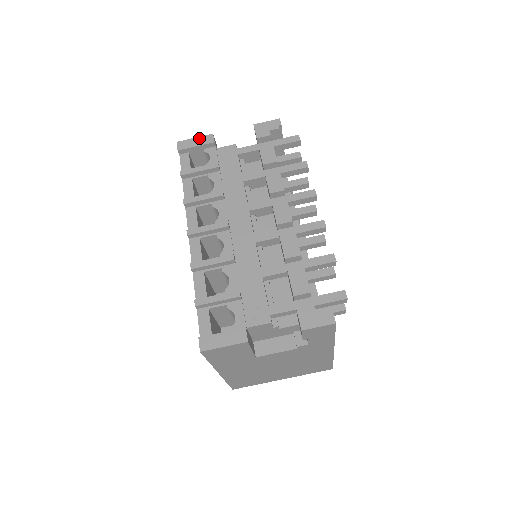
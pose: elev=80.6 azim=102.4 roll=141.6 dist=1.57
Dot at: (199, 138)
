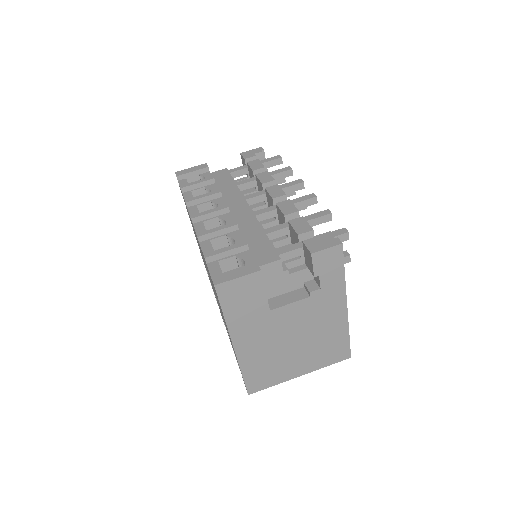
Dot at: (194, 167)
